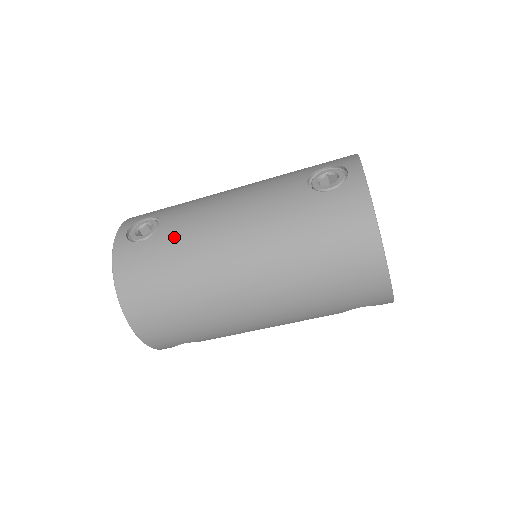
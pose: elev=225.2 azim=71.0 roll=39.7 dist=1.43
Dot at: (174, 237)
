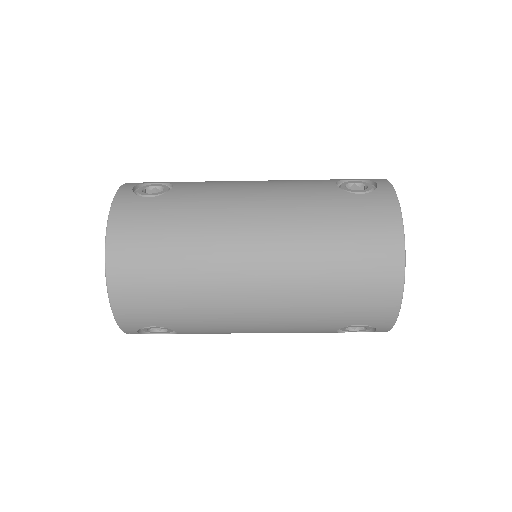
Dot at: (188, 200)
